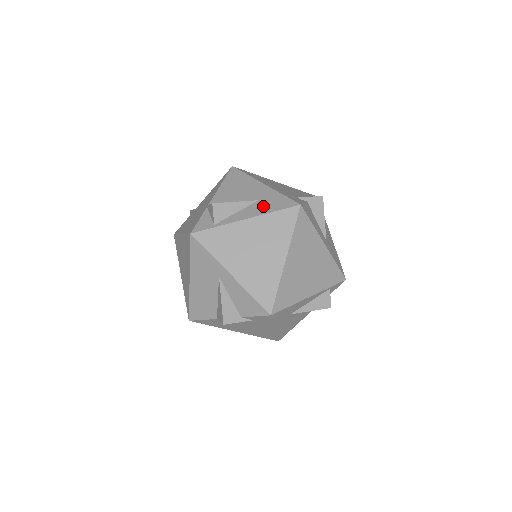
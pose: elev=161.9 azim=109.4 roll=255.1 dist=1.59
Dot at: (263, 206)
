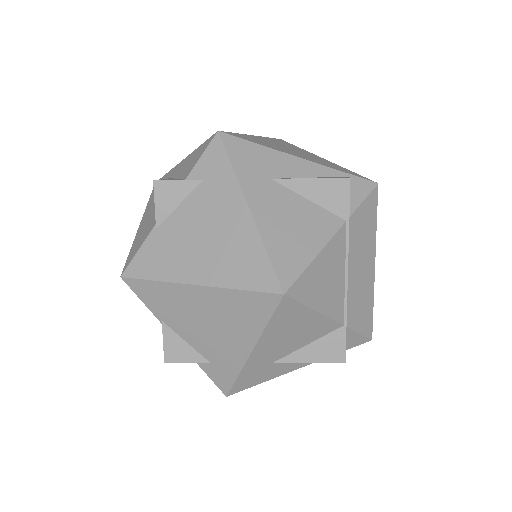
Dot at: occluded
